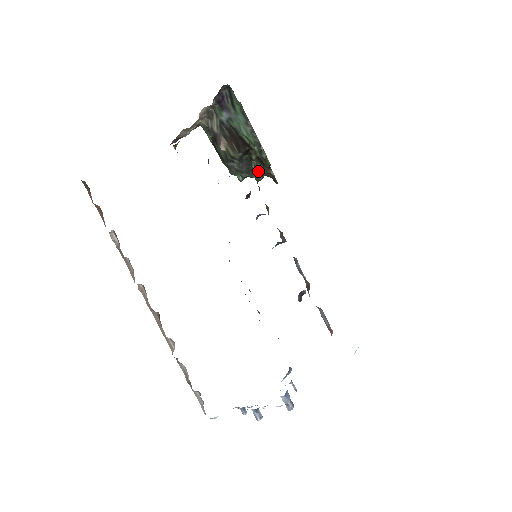
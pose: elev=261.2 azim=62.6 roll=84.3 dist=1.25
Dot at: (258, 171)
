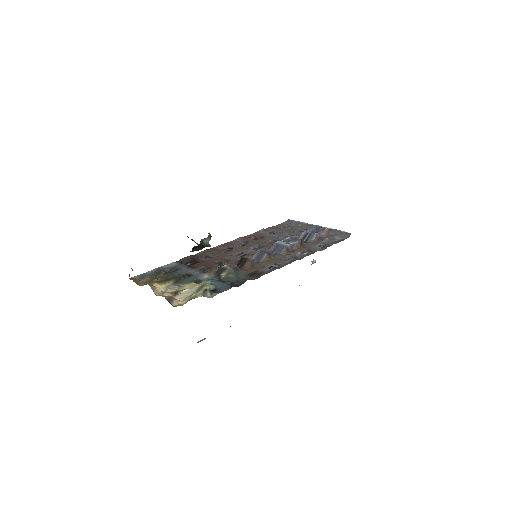
Dot at: (207, 241)
